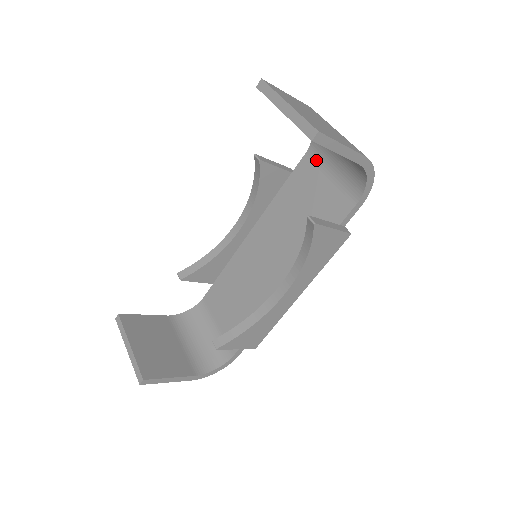
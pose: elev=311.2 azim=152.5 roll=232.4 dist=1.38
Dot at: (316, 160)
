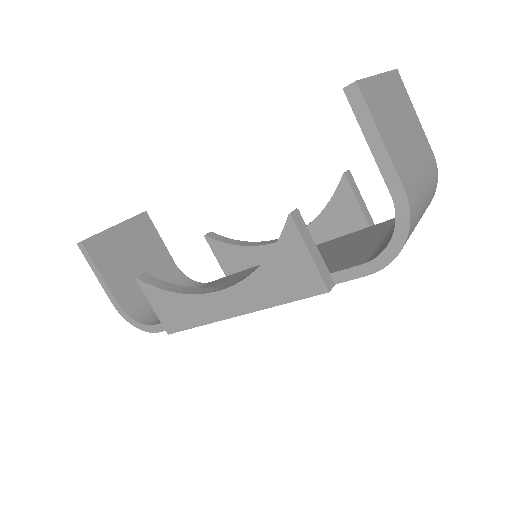
Dot at: occluded
